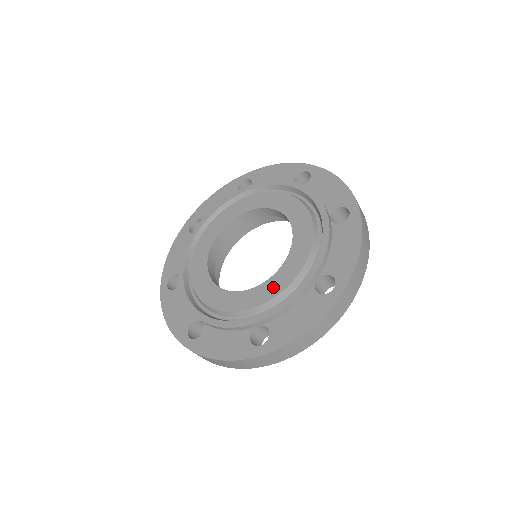
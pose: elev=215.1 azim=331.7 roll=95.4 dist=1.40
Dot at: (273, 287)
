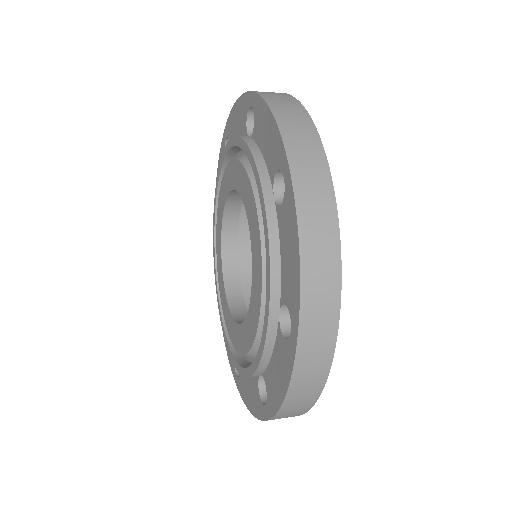
Dot at: (251, 324)
